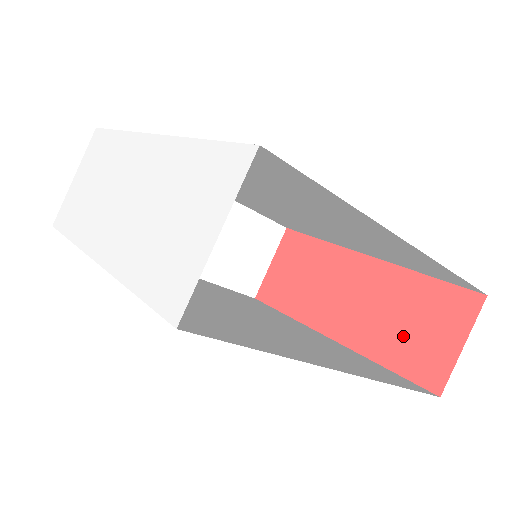
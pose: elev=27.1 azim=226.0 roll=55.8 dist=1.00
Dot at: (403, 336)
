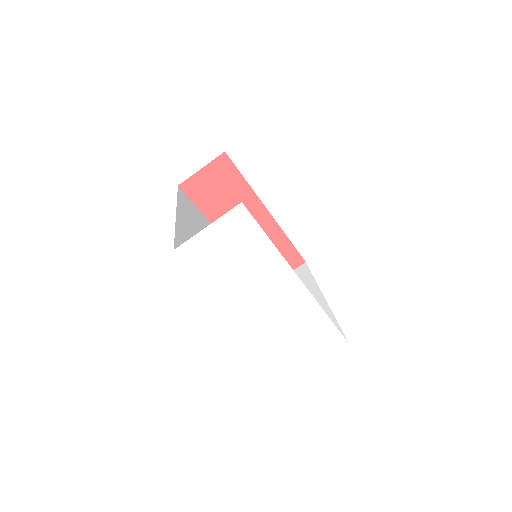
Dot at: occluded
